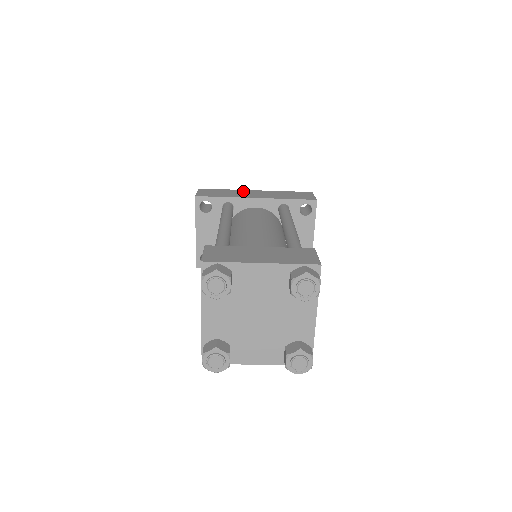
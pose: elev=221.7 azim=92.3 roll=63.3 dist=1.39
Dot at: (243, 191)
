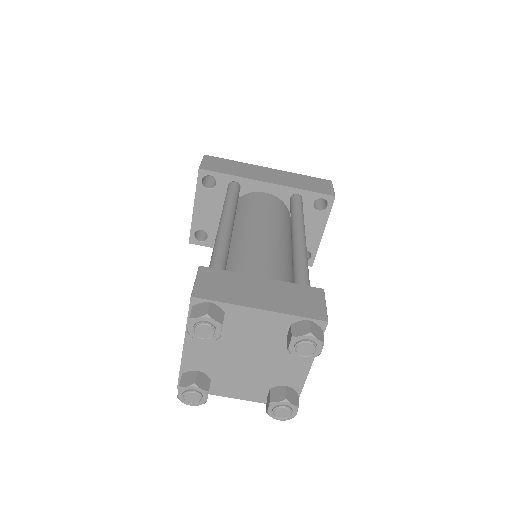
Dot at: (254, 167)
